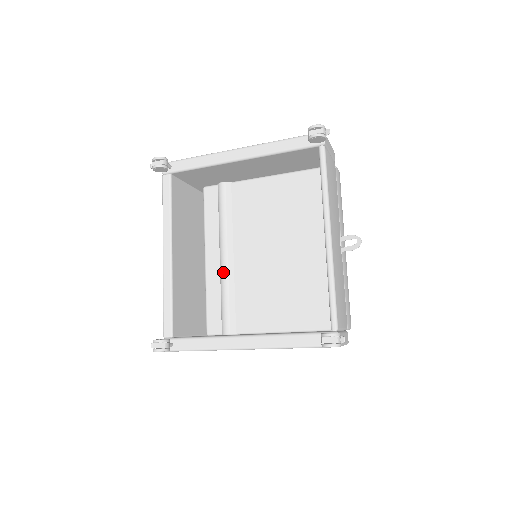
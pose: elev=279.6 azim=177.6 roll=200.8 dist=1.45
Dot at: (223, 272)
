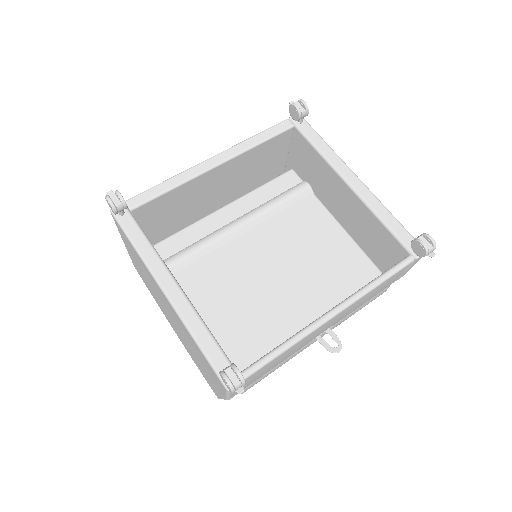
Dot at: (223, 231)
